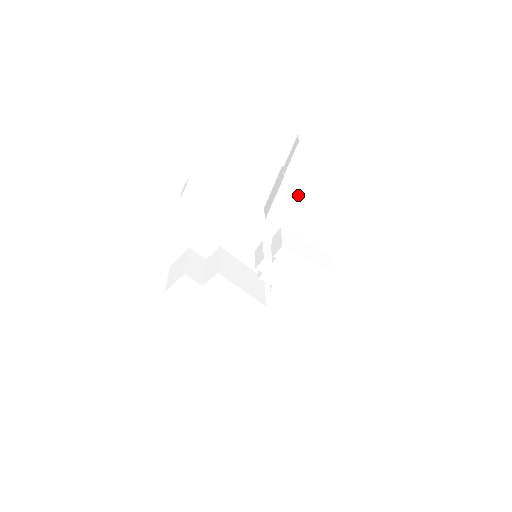
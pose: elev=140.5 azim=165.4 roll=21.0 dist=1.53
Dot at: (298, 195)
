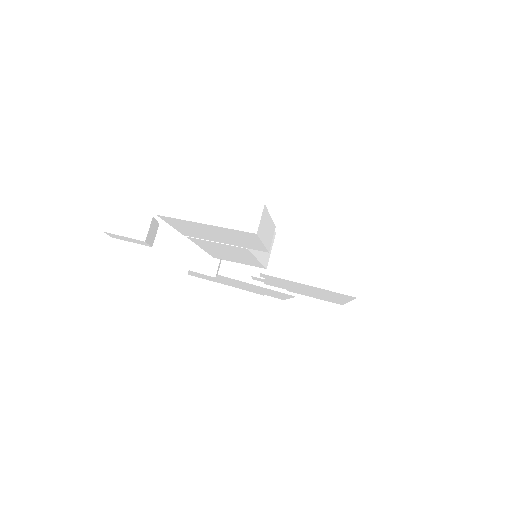
Dot at: (224, 248)
